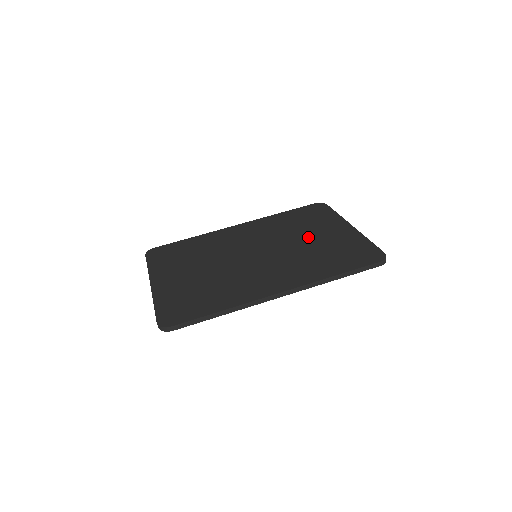
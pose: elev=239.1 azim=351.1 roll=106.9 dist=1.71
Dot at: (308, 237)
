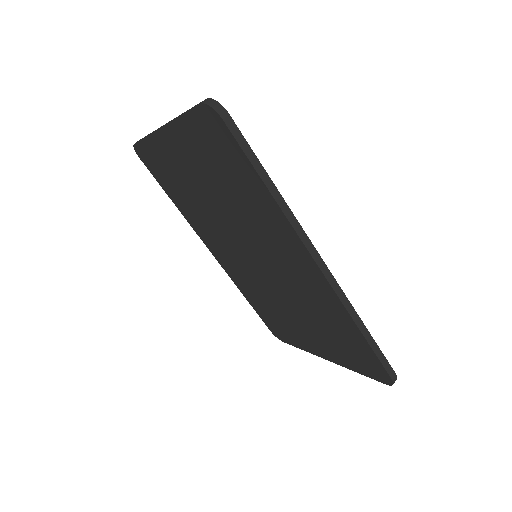
Dot at: occluded
